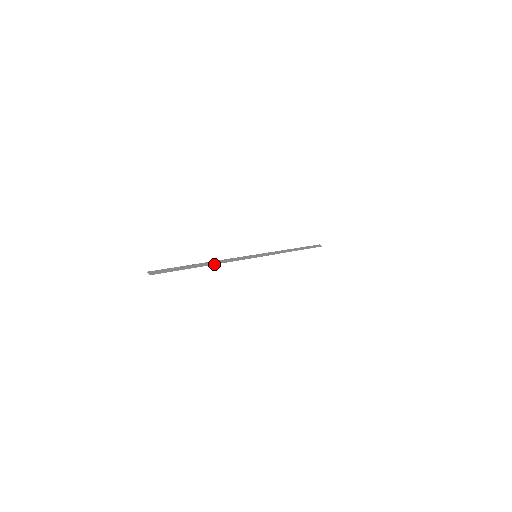
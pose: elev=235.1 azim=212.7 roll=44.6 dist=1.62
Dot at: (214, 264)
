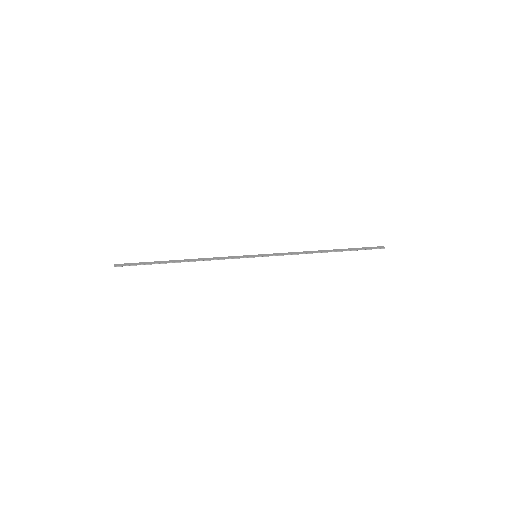
Dot at: (192, 261)
